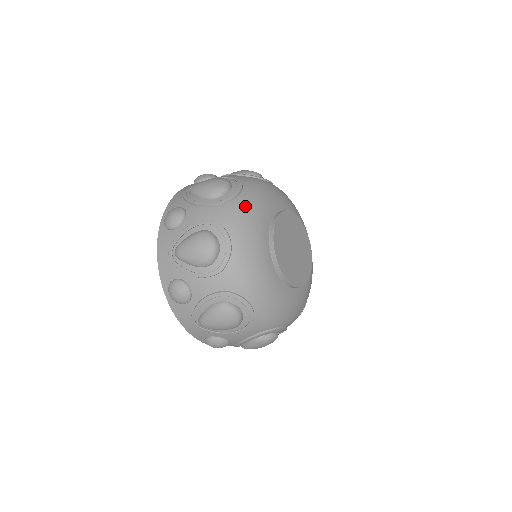
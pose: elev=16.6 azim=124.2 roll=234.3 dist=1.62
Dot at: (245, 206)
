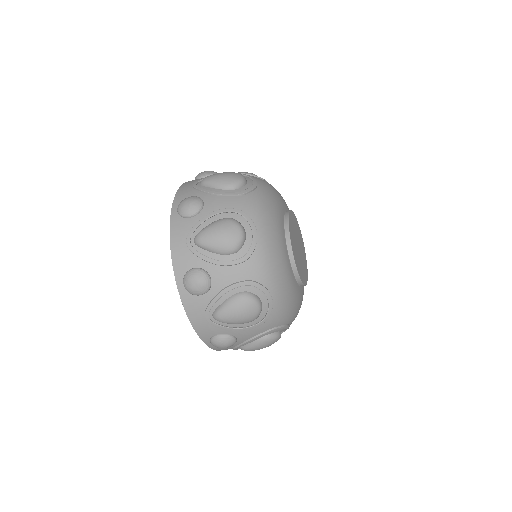
Dot at: (272, 186)
